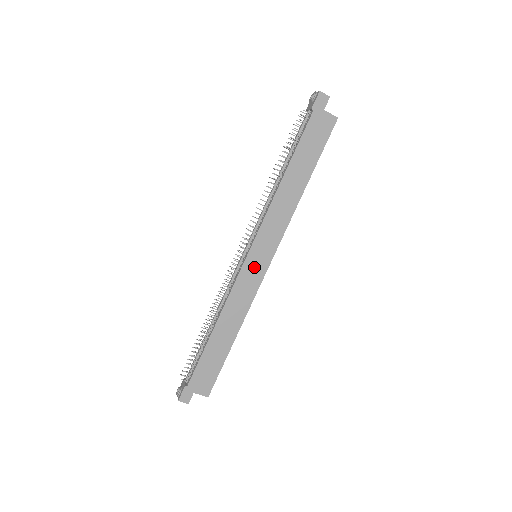
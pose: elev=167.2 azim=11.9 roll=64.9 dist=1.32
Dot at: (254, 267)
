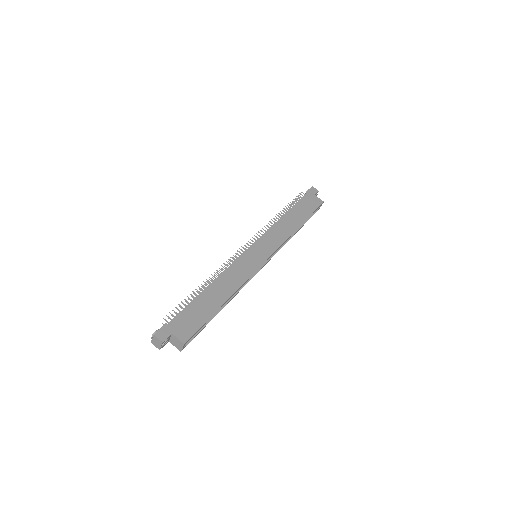
Dot at: (254, 256)
